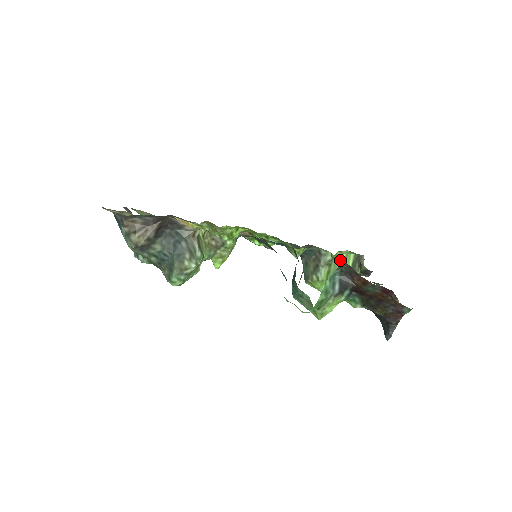
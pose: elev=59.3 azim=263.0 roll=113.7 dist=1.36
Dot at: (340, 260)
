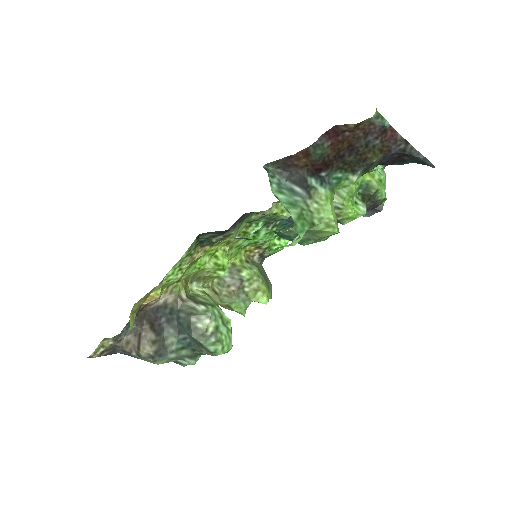
Dot at: occluded
